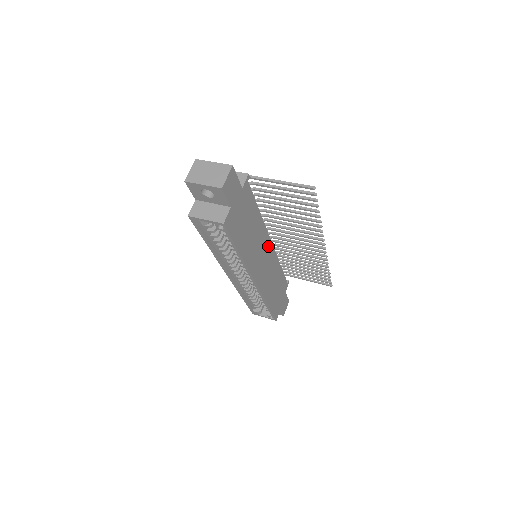
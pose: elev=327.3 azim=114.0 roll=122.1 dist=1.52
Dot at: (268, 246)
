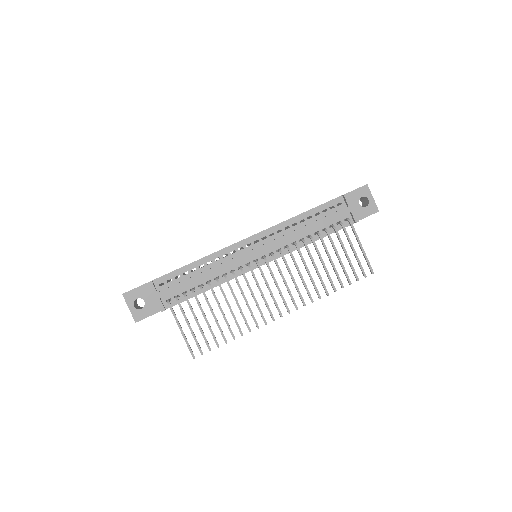
Dot at: occluded
